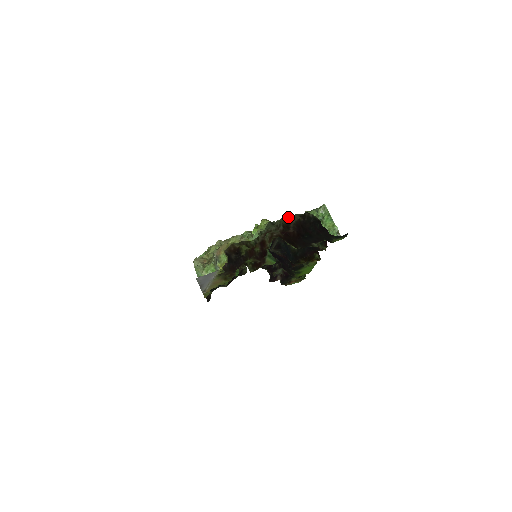
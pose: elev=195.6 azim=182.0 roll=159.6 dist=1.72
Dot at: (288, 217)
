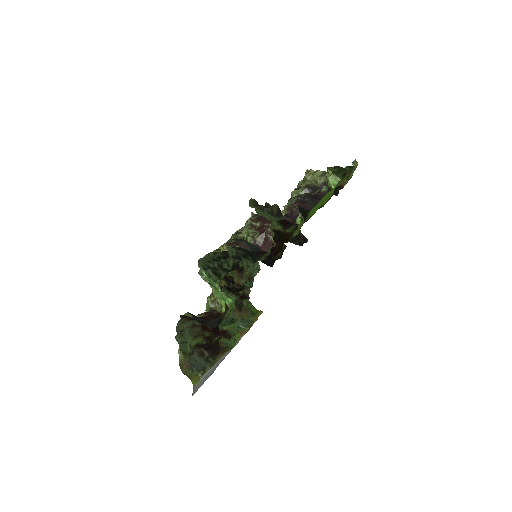
Dot at: (181, 320)
